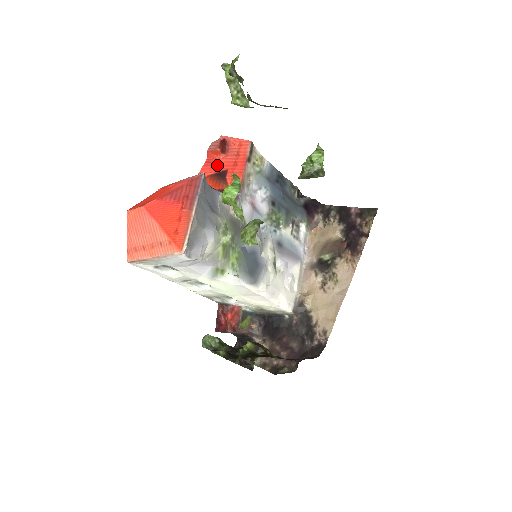
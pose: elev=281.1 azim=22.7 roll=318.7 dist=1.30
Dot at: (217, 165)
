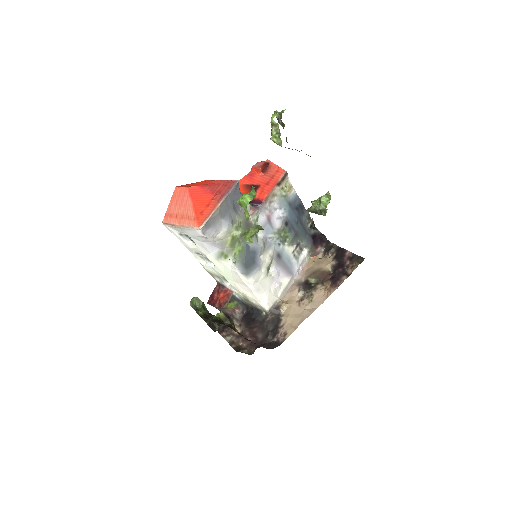
Dot at: (255, 179)
